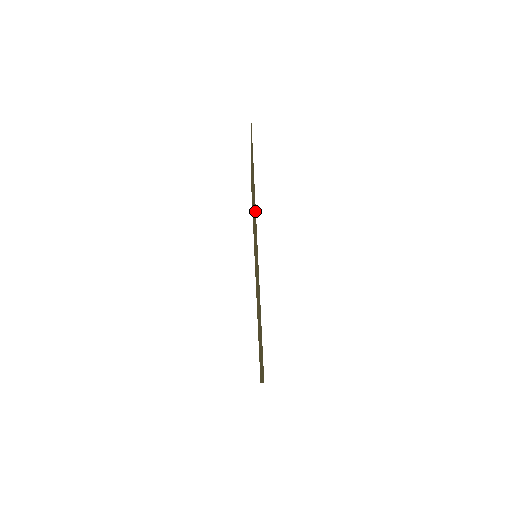
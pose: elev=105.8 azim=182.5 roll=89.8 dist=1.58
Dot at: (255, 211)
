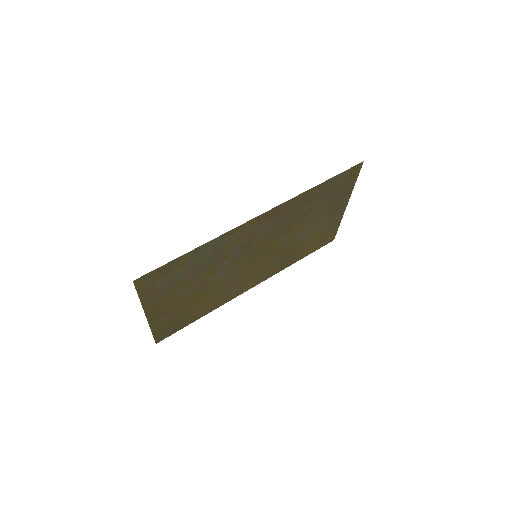
Dot at: (282, 210)
